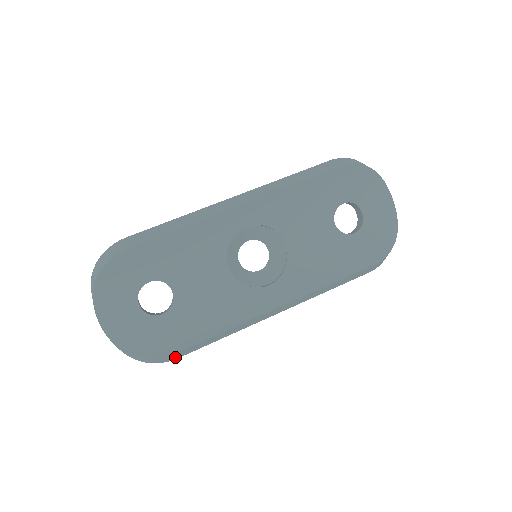
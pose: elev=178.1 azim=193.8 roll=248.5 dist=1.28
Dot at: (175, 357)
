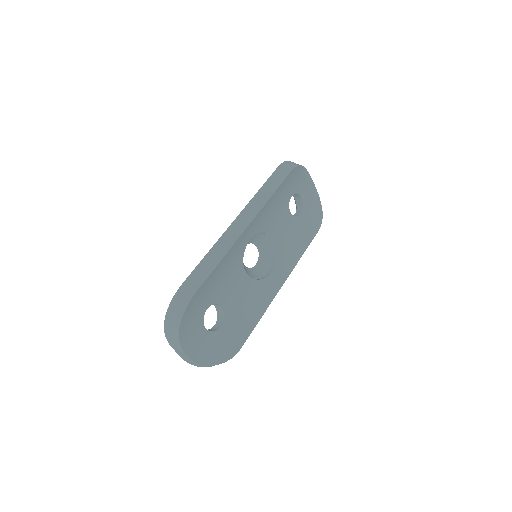
Dot at: occluded
